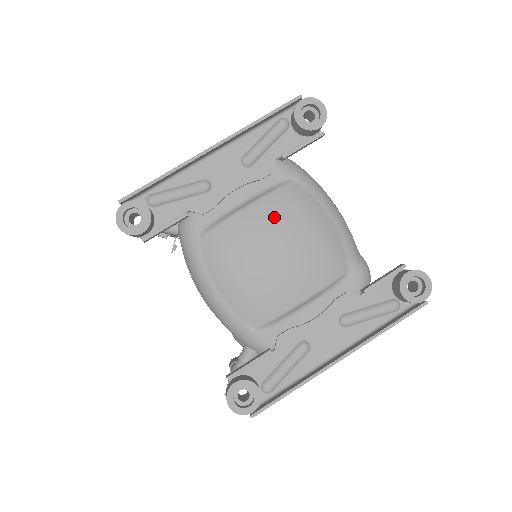
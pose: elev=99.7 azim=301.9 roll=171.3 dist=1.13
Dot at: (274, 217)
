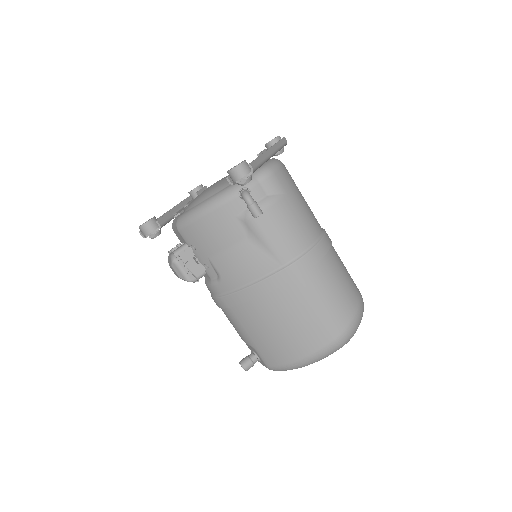
Dot at: occluded
